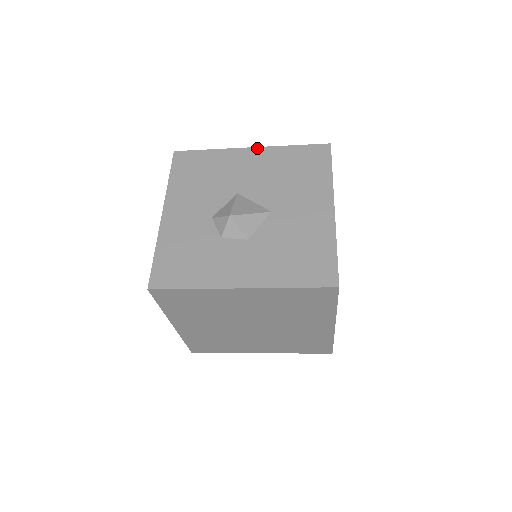
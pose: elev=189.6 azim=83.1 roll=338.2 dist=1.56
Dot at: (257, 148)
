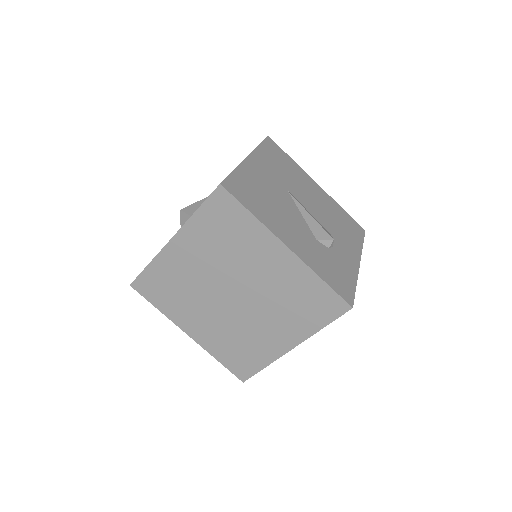
Dot at: occluded
